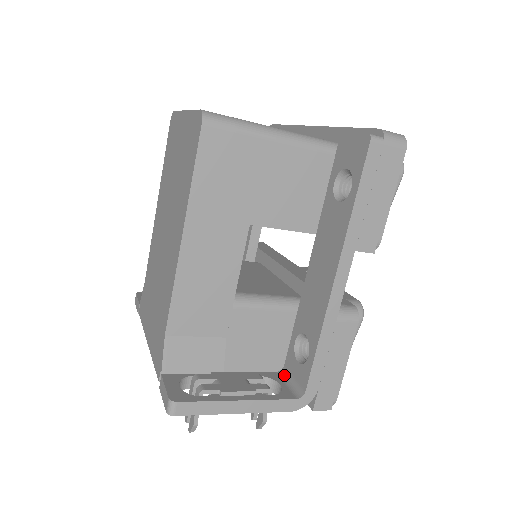
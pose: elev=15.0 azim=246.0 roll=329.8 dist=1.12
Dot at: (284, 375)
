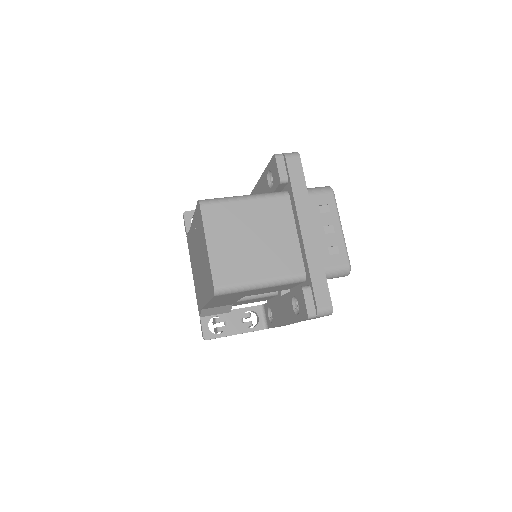
Dot at: (262, 310)
